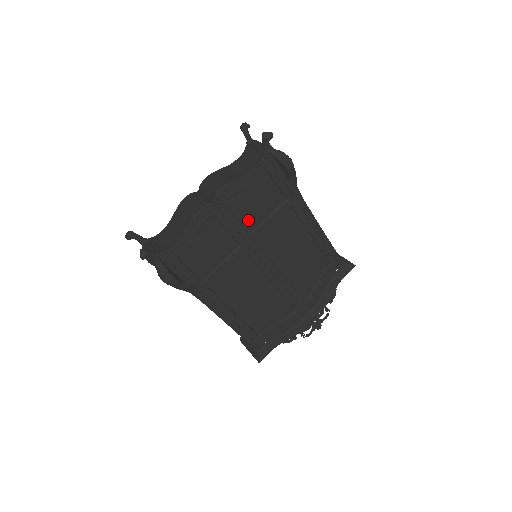
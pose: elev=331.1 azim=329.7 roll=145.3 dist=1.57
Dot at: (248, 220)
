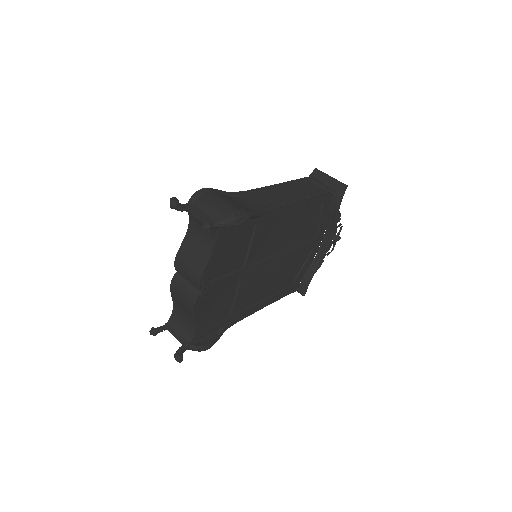
Dot at: (234, 265)
